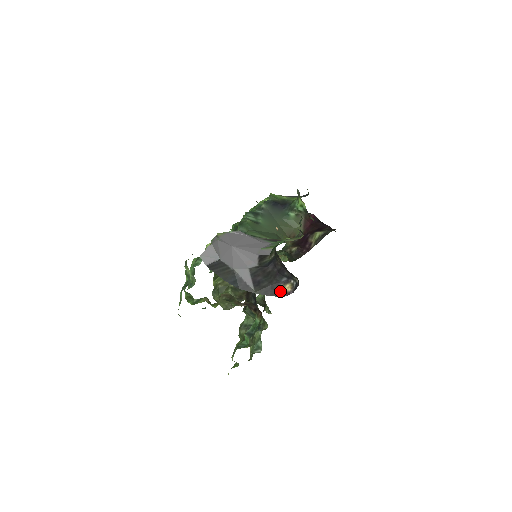
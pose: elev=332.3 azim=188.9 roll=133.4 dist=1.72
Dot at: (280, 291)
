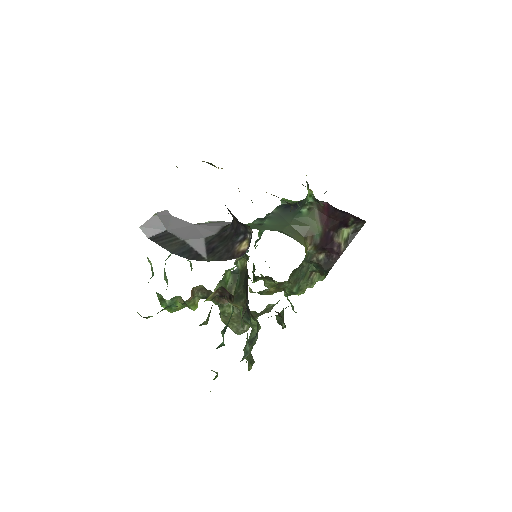
Dot at: (236, 252)
